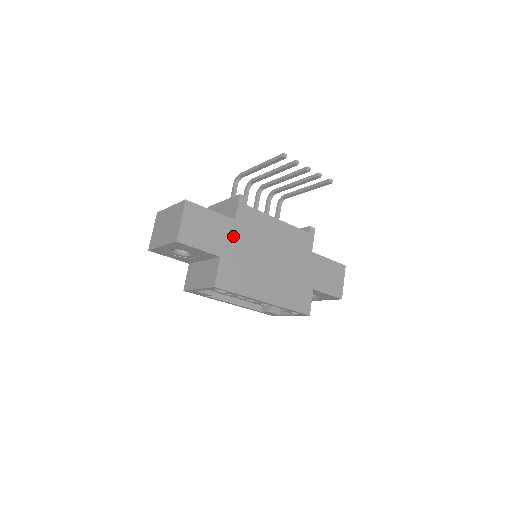
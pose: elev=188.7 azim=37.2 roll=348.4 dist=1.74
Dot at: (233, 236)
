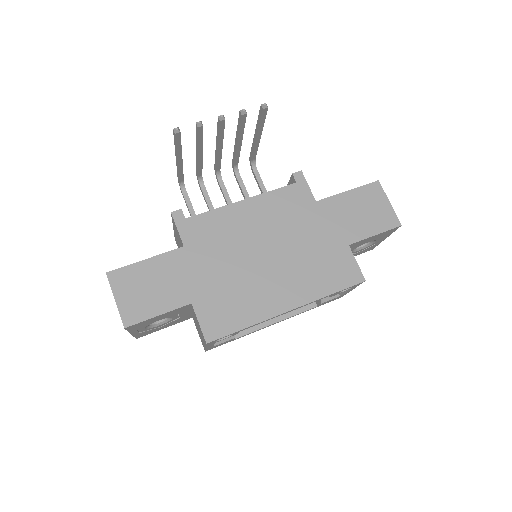
Dot at: (193, 267)
